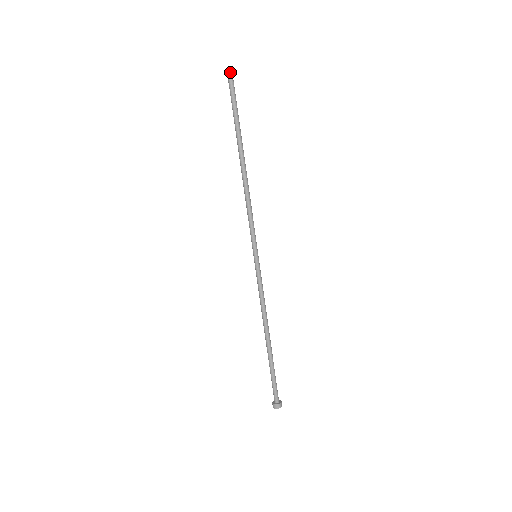
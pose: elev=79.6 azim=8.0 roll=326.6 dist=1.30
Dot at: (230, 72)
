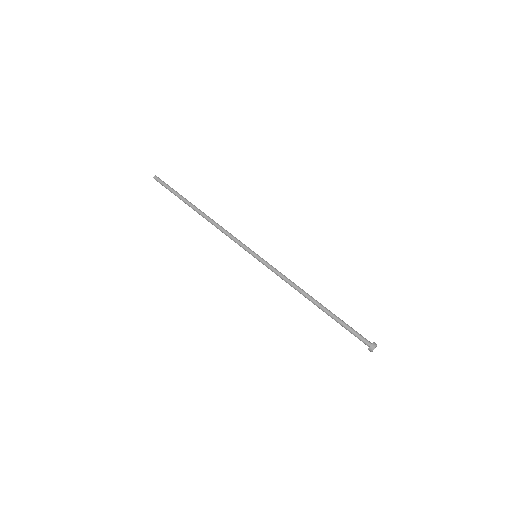
Dot at: (156, 176)
